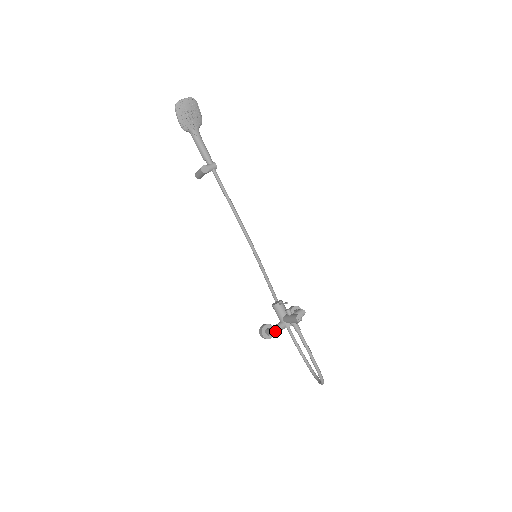
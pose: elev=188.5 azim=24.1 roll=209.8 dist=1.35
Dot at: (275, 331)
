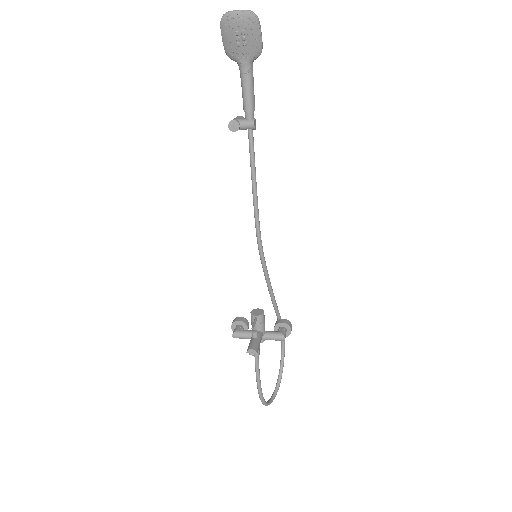
Dot at: (238, 336)
